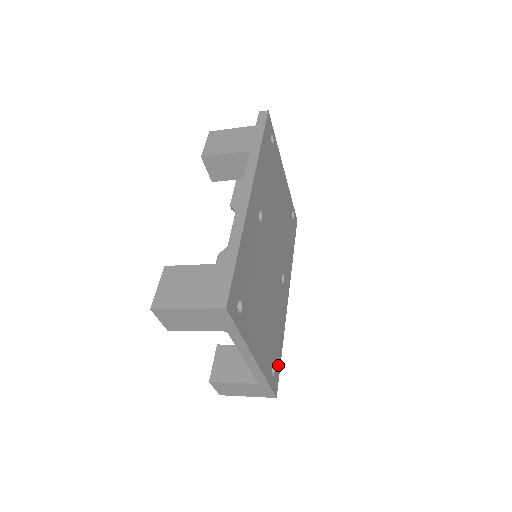
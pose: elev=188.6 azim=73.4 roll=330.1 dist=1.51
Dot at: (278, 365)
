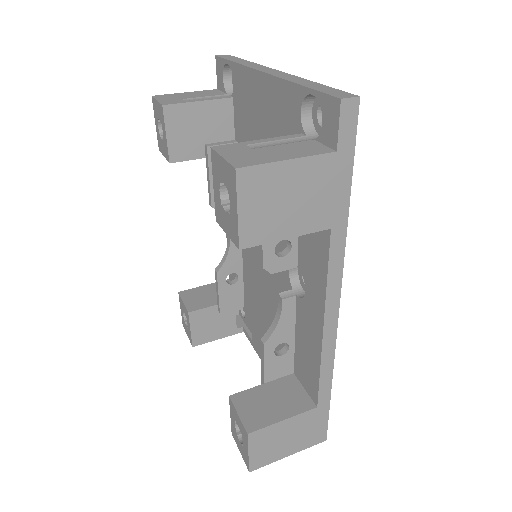
Dot at: occluded
